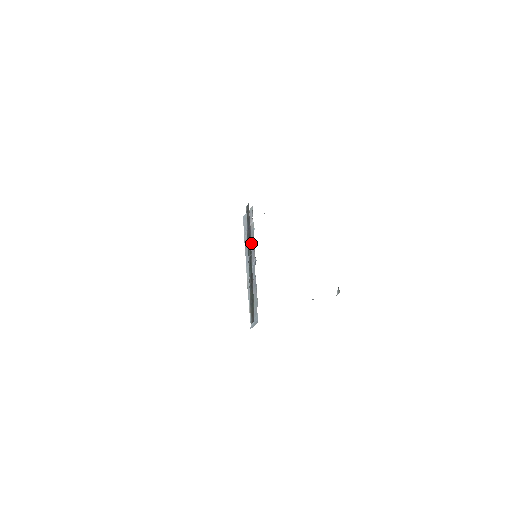
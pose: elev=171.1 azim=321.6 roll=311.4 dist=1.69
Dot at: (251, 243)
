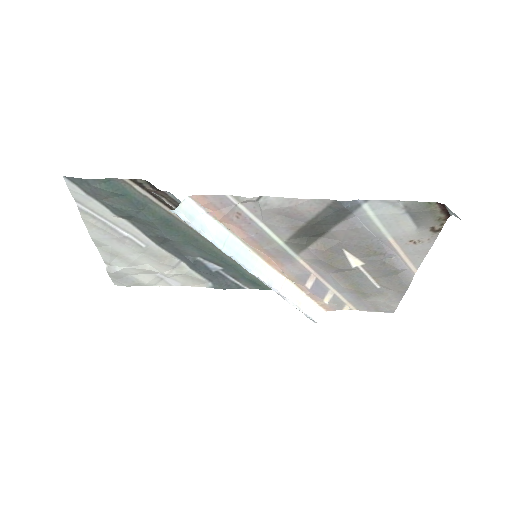
Dot at: occluded
